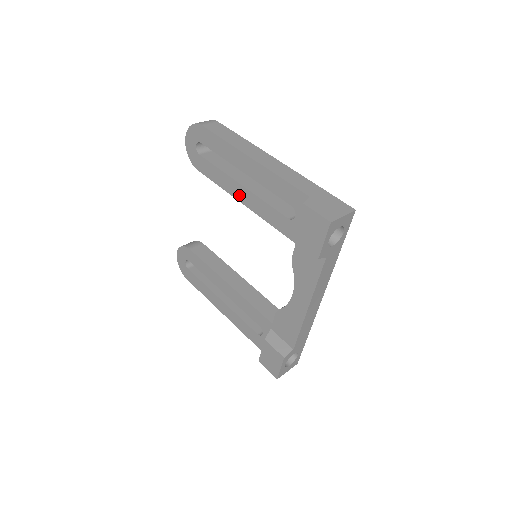
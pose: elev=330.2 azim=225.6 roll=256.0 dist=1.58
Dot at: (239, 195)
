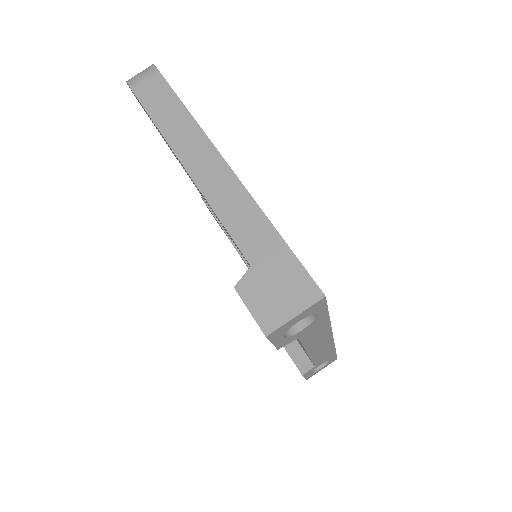
Dot at: occluded
